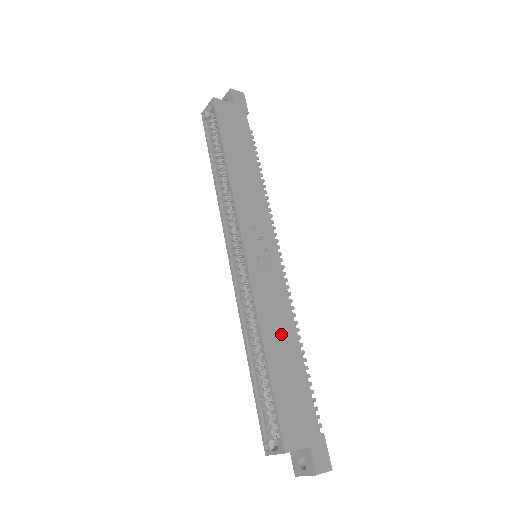
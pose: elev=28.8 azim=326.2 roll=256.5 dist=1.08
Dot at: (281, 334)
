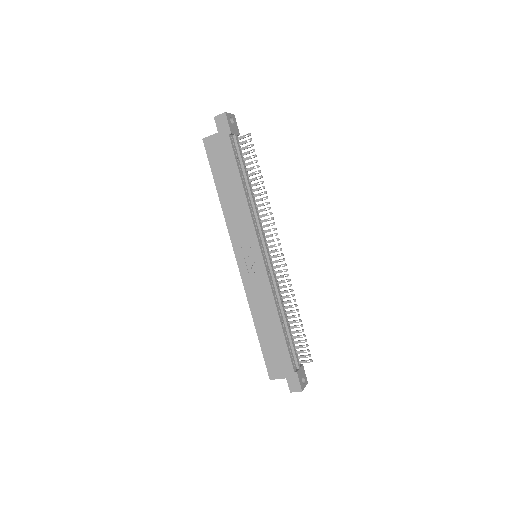
Dot at: (266, 315)
